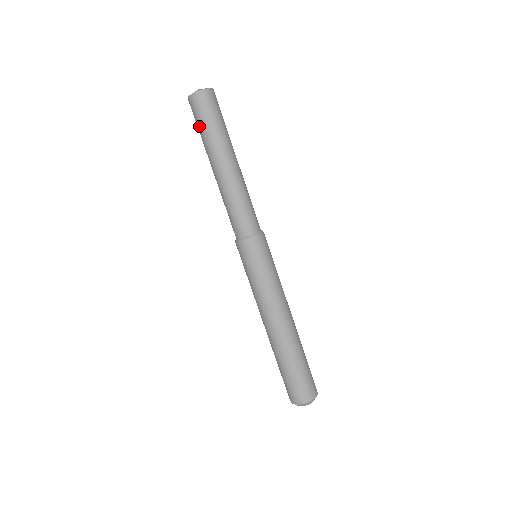
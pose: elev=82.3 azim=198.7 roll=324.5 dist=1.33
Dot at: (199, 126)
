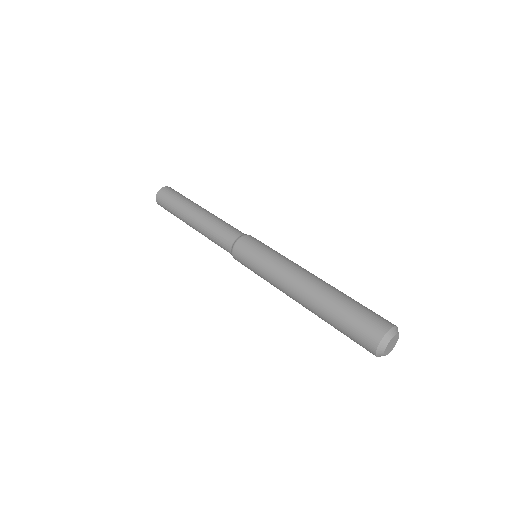
Dot at: (175, 197)
